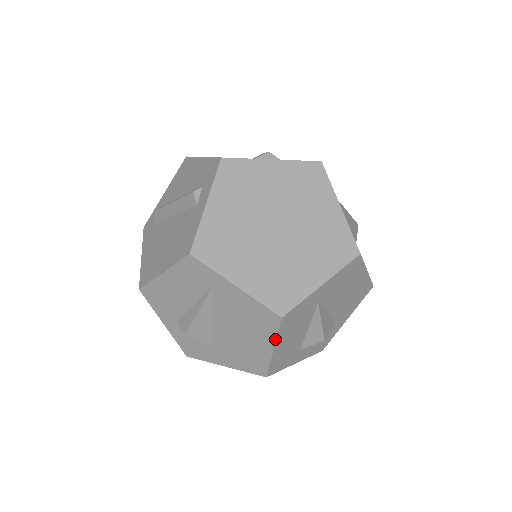
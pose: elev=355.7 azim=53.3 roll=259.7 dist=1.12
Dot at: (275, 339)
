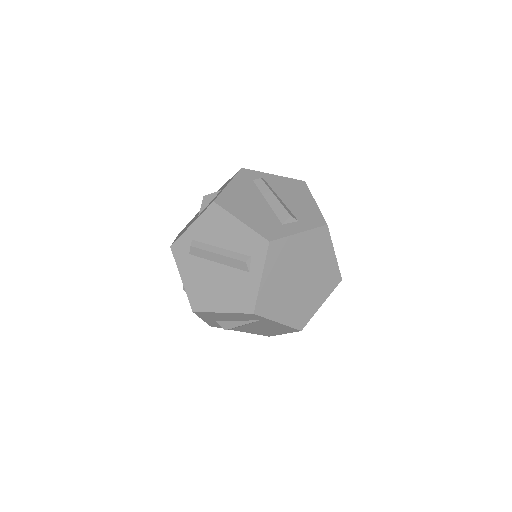
Dot at: occluded
